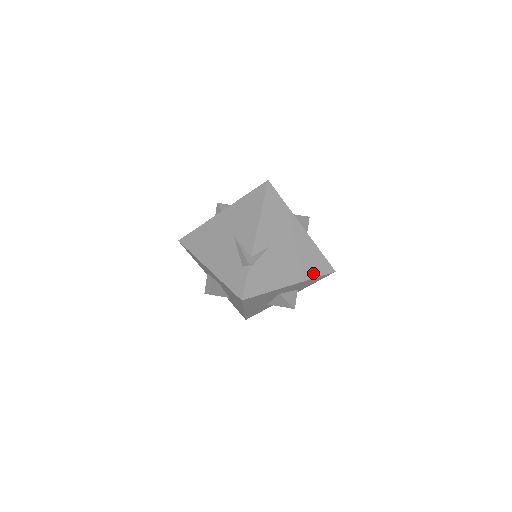
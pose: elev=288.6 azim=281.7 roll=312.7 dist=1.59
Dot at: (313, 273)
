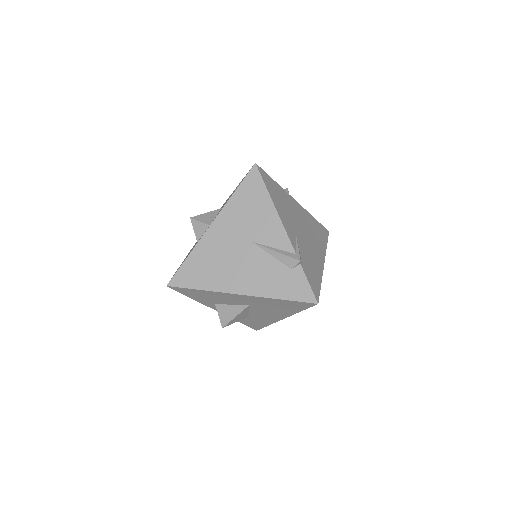
Dot at: (324, 242)
